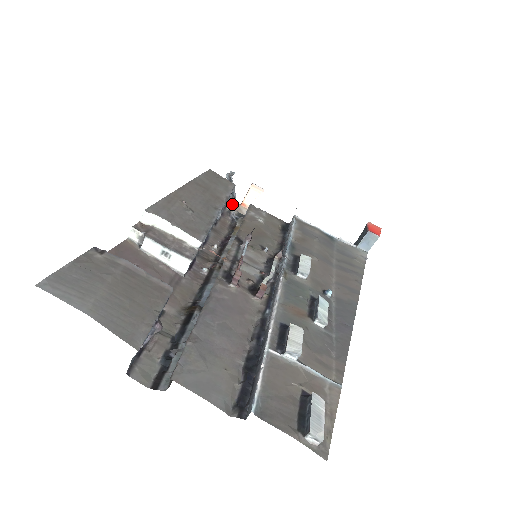
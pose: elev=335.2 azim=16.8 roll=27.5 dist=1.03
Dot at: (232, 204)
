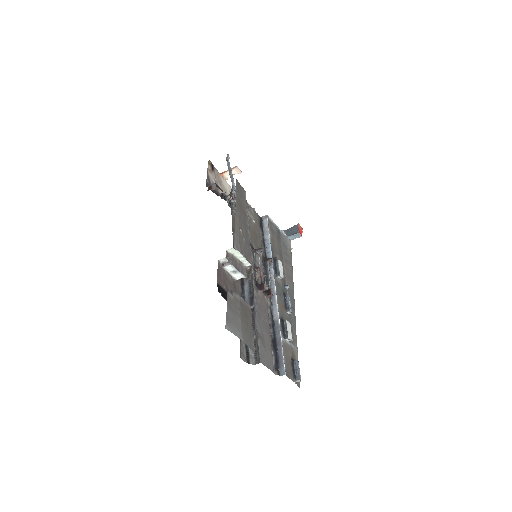
Dot at: occluded
